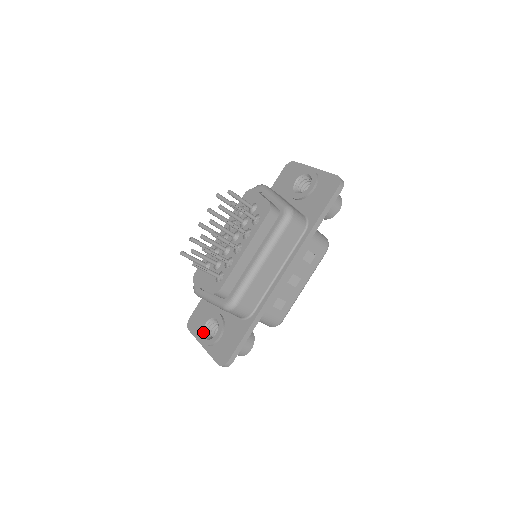
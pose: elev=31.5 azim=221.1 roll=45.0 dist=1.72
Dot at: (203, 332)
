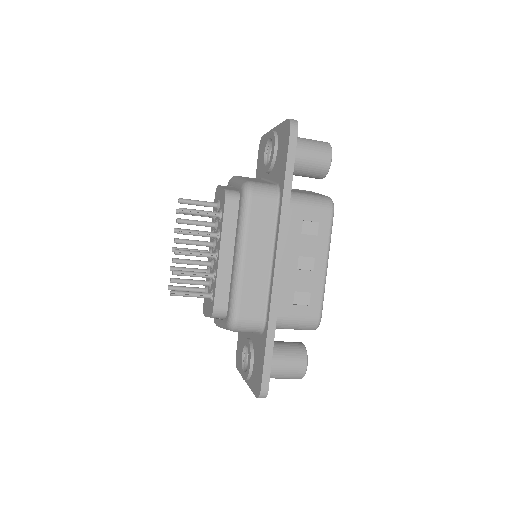
Dot at: (242, 365)
